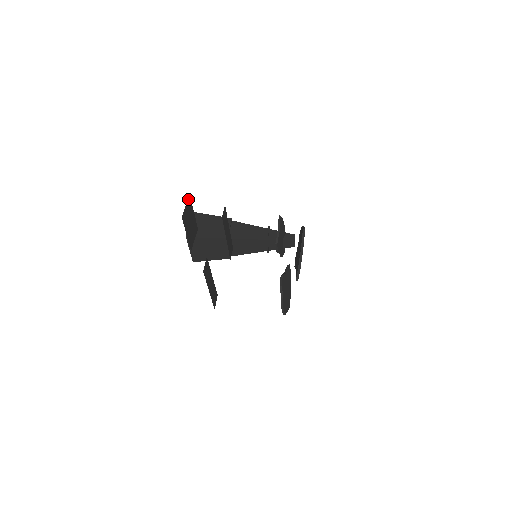
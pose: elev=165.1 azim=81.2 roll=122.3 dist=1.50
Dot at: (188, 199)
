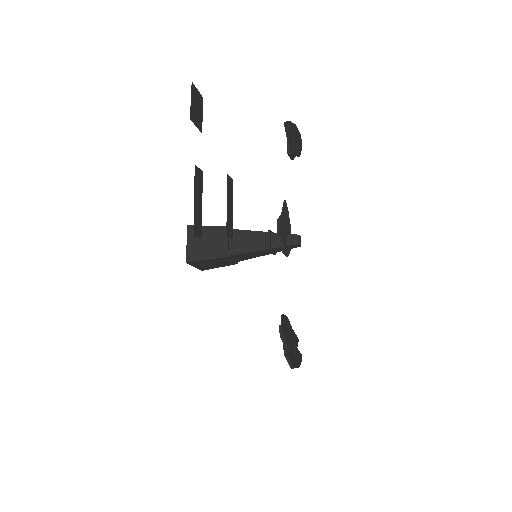
Dot at: (201, 96)
